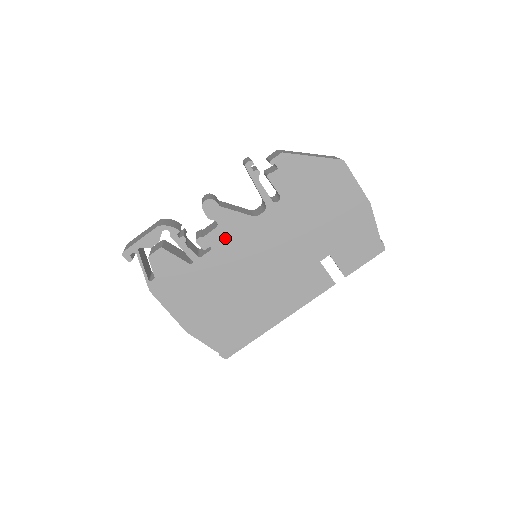
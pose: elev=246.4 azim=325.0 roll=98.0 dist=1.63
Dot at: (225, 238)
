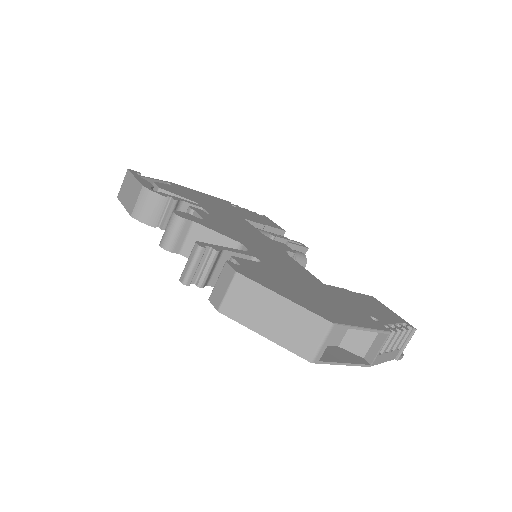
Dot at: occluded
